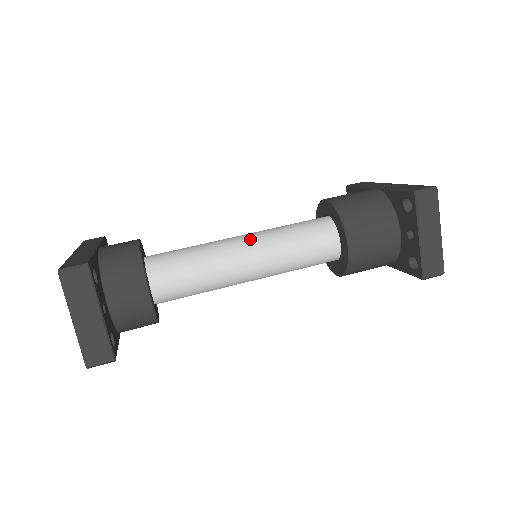
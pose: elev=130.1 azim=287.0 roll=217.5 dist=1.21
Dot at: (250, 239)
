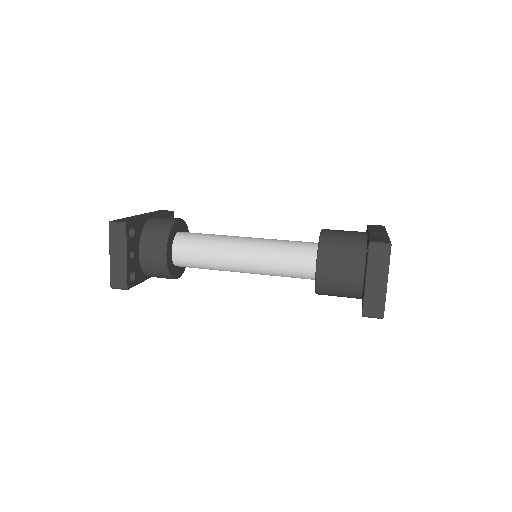
Dot at: (251, 241)
